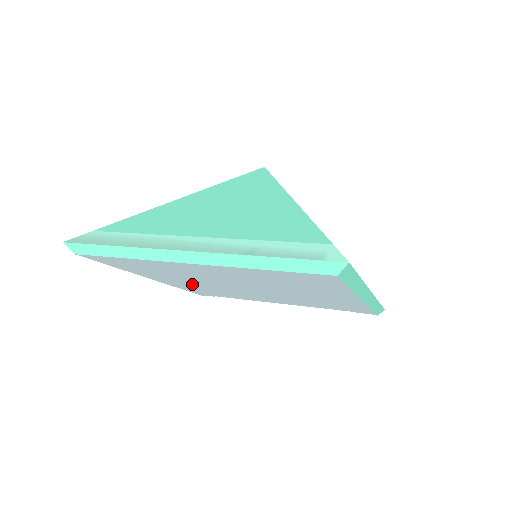
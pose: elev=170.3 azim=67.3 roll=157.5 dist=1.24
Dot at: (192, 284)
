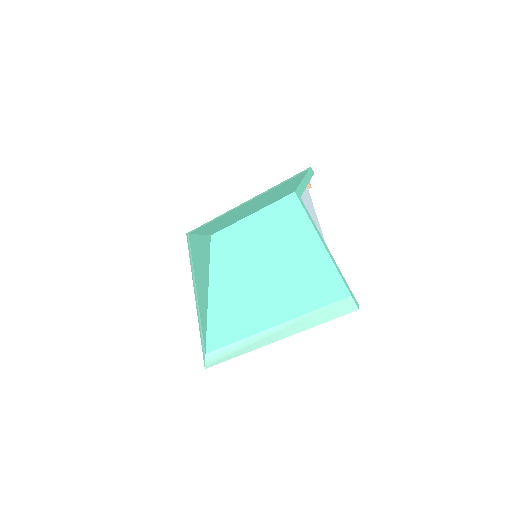
Dot at: occluded
